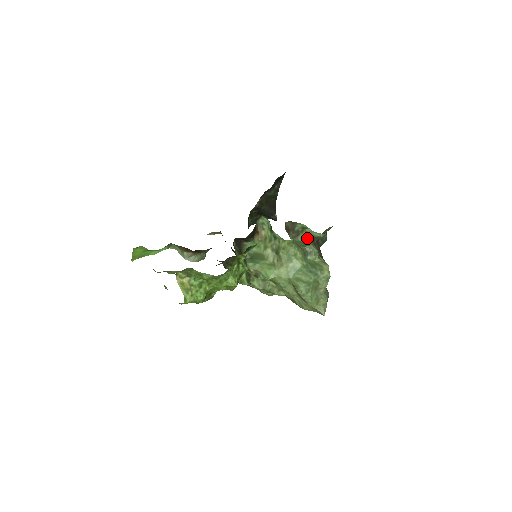
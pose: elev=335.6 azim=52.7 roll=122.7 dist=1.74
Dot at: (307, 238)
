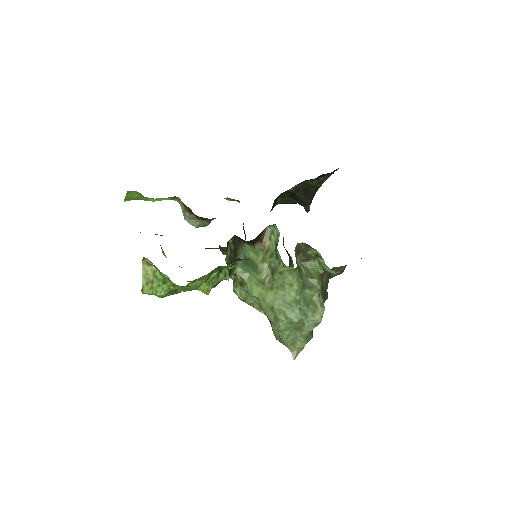
Dot at: (317, 268)
